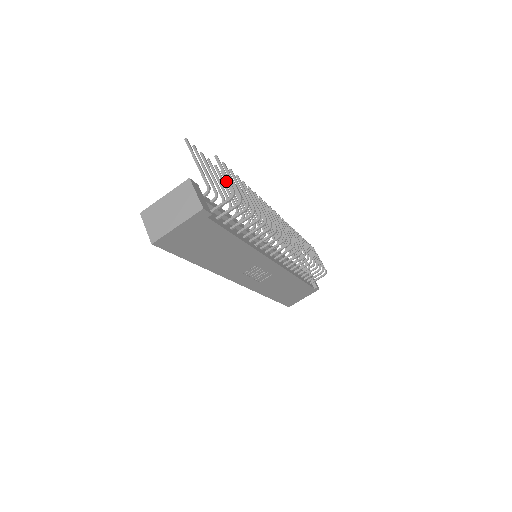
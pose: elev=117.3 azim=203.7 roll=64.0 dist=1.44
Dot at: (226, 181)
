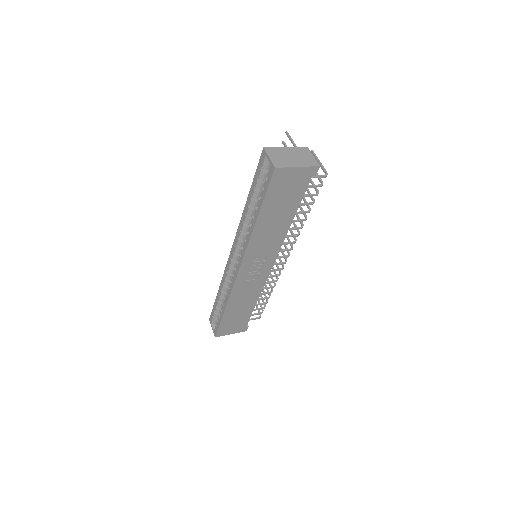
Dot at: occluded
